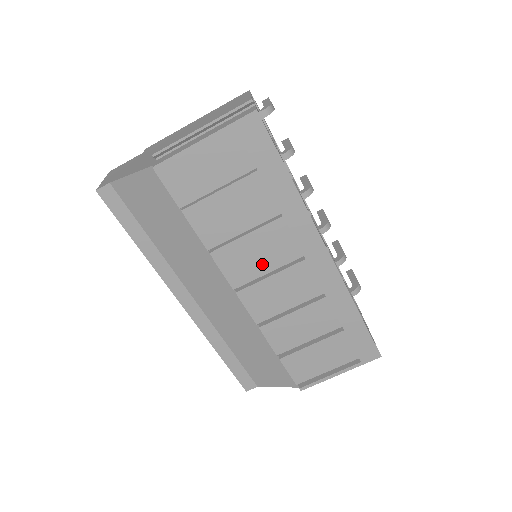
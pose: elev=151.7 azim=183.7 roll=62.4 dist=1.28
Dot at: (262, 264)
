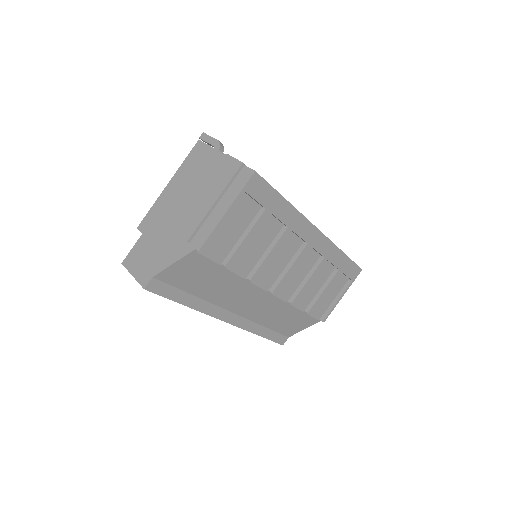
Dot at: (281, 264)
